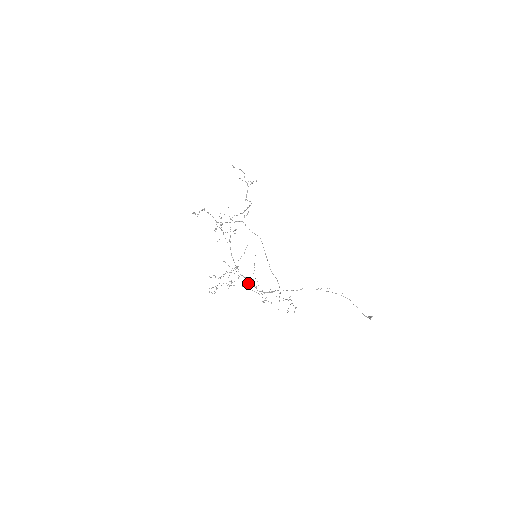
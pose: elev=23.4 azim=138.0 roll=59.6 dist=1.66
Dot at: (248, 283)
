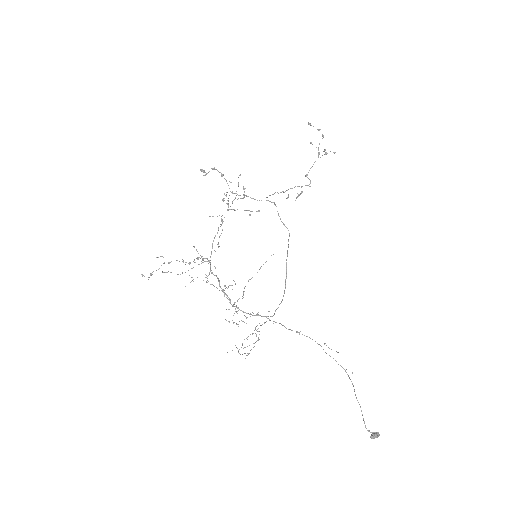
Dot at: (220, 287)
